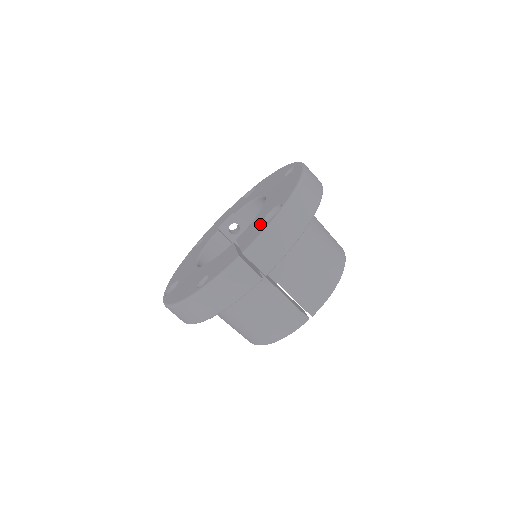
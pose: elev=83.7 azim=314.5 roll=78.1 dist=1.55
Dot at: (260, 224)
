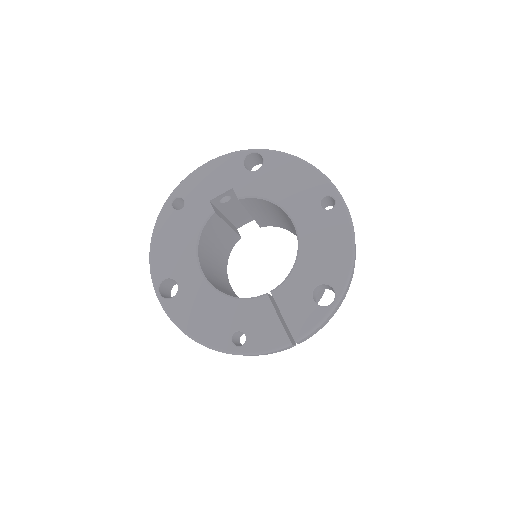
Dot at: (308, 302)
